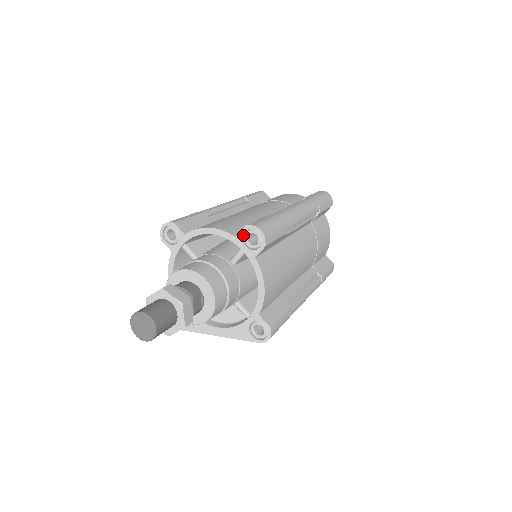
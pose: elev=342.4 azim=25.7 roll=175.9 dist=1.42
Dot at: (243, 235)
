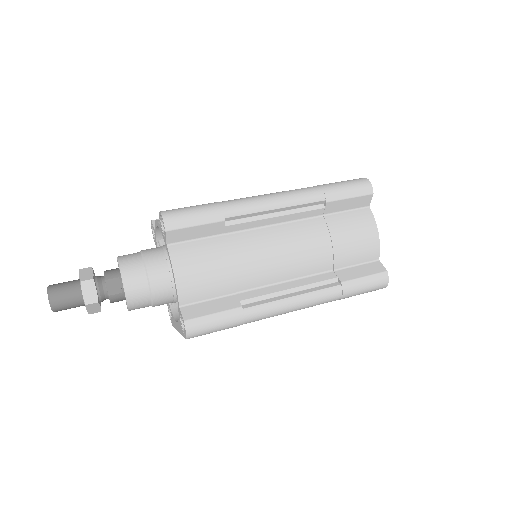
Dot at: (162, 223)
